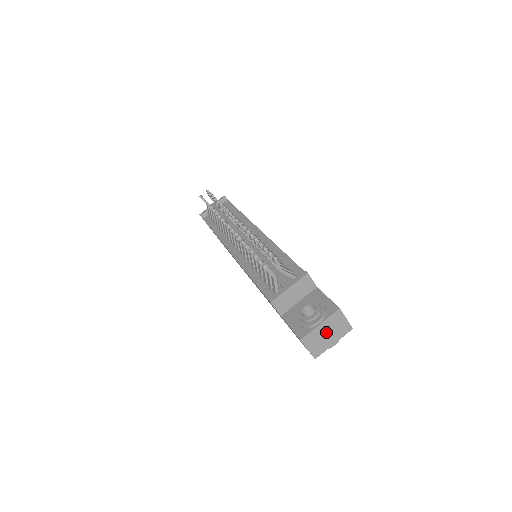
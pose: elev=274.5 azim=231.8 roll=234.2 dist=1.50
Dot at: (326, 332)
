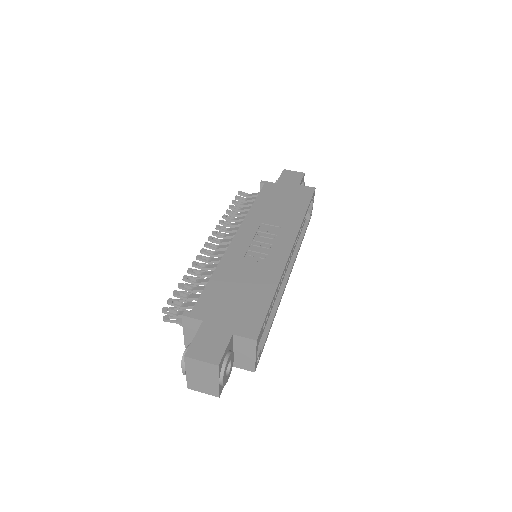
Dot at: (199, 376)
